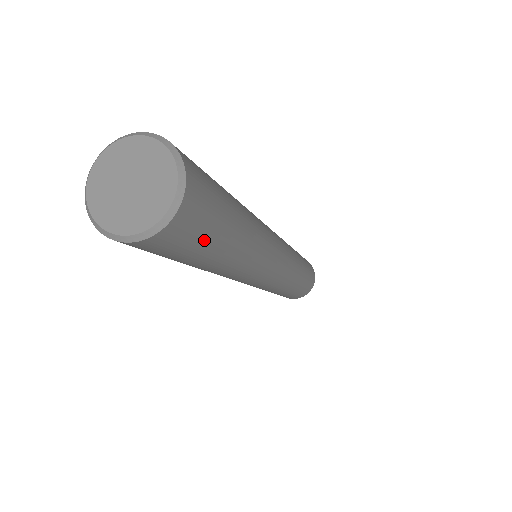
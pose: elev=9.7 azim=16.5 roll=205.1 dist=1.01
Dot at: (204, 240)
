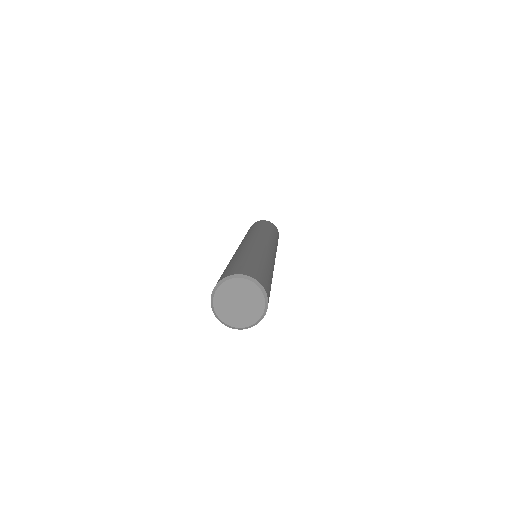
Dot at: occluded
